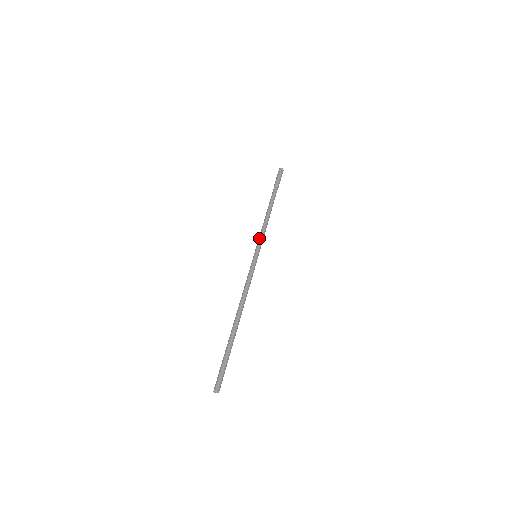
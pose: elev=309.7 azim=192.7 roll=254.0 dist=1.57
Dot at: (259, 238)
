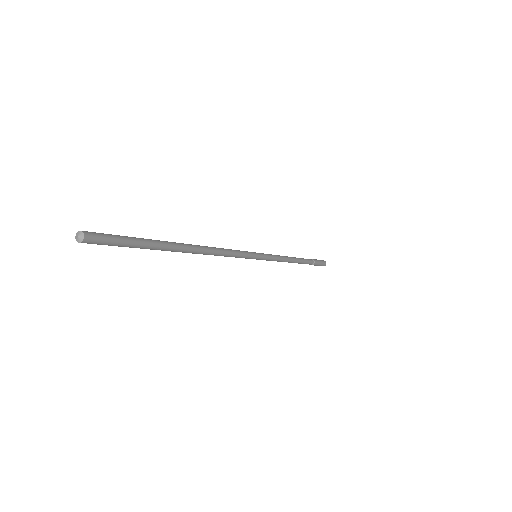
Dot at: occluded
